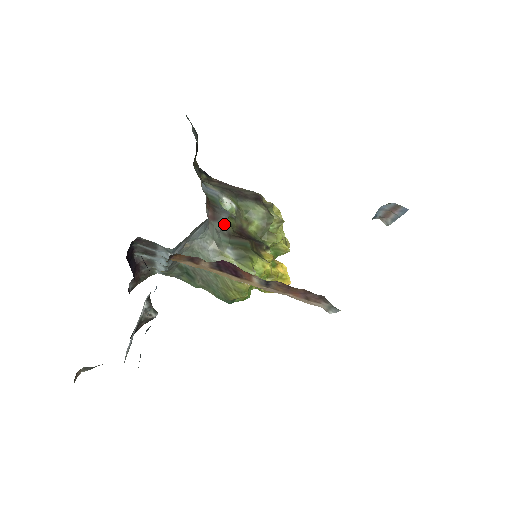
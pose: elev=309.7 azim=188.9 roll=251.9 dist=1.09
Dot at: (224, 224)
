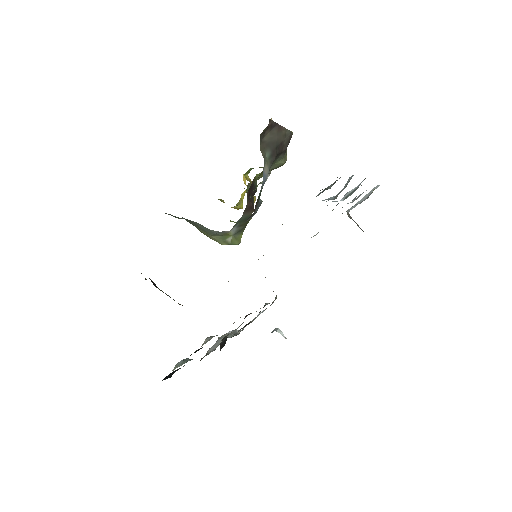
Dot at: occluded
